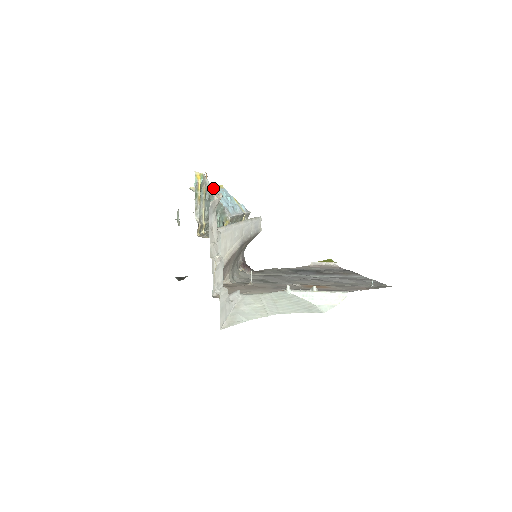
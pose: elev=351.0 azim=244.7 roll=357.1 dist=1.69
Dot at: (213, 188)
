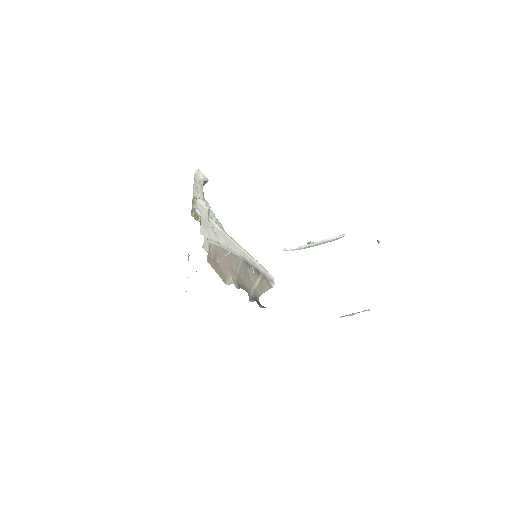
Dot at: occluded
